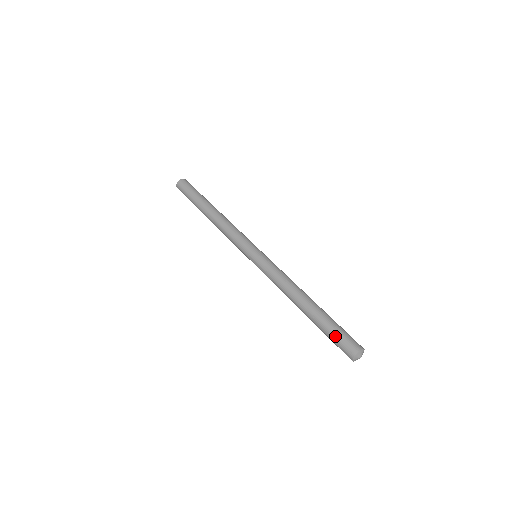
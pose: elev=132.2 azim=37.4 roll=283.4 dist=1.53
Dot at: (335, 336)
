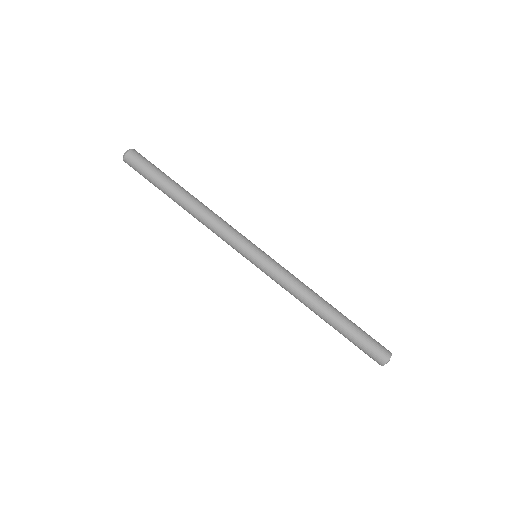
Dot at: (361, 348)
